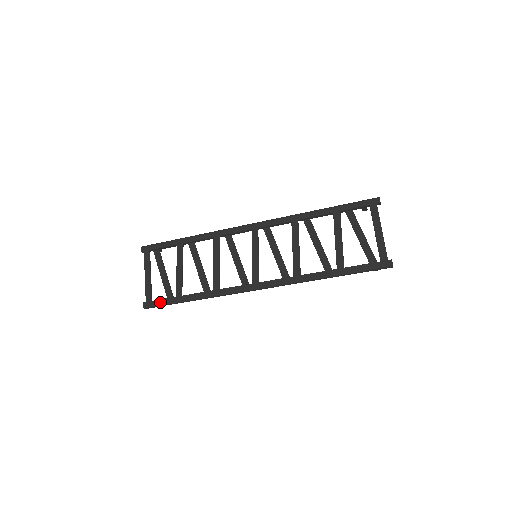
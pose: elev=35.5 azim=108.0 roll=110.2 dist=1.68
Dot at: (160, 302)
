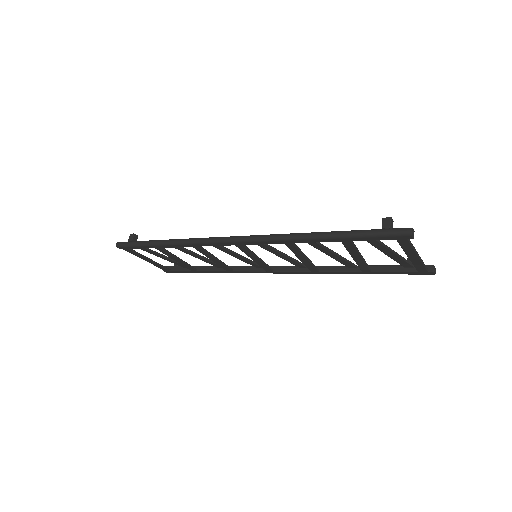
Dot at: (179, 272)
